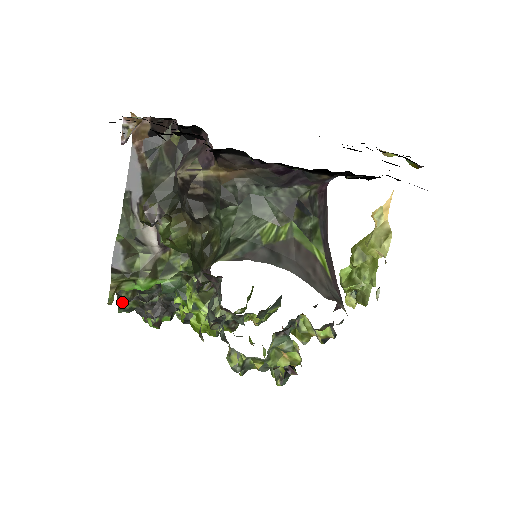
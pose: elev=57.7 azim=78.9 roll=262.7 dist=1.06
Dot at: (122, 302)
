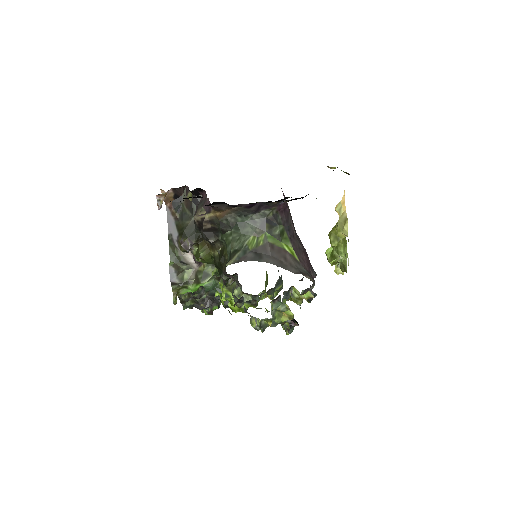
Dot at: (184, 302)
